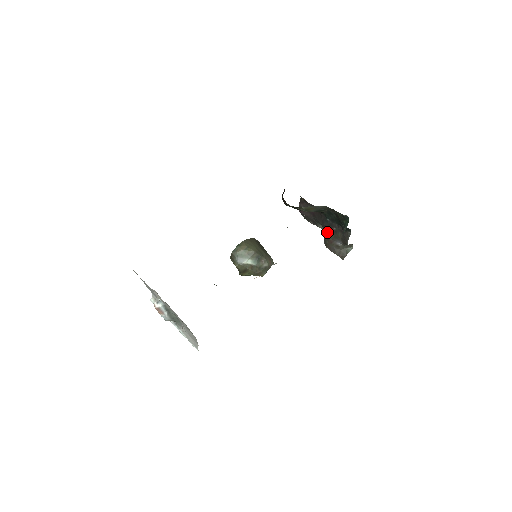
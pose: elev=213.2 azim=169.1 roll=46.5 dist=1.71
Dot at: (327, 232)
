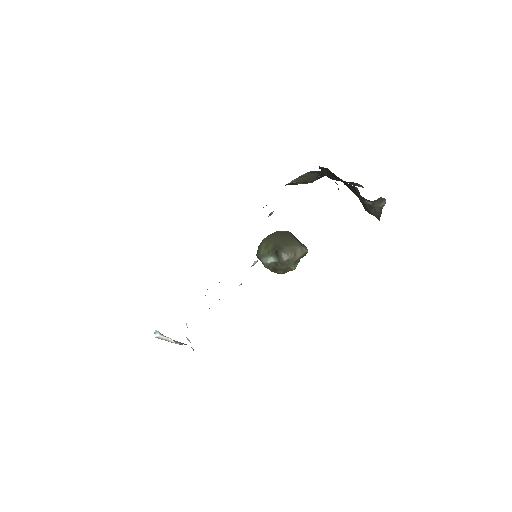
Dot at: occluded
